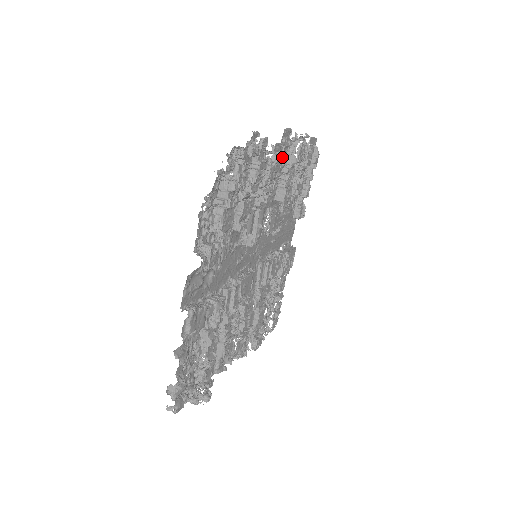
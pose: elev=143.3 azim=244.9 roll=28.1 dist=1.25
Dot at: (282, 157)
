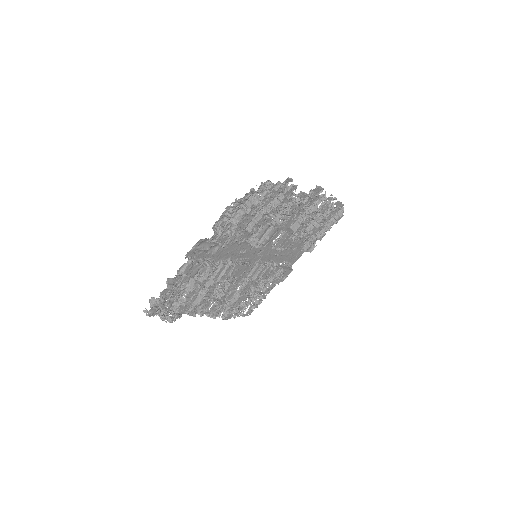
Dot at: (304, 202)
